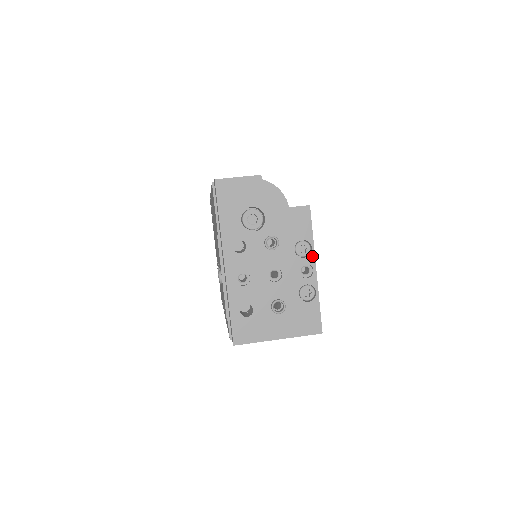
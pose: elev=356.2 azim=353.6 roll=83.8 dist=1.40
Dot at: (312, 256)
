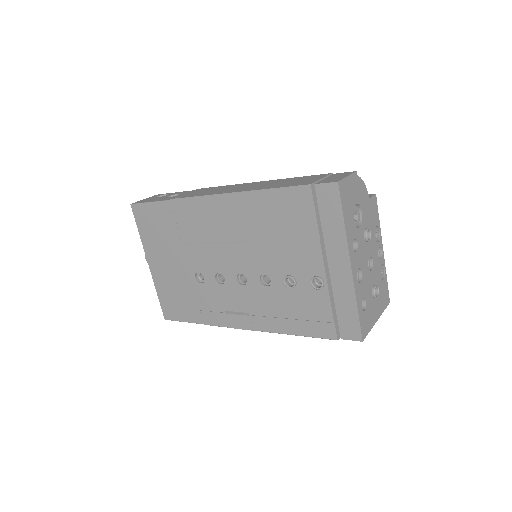
Dot at: (381, 239)
